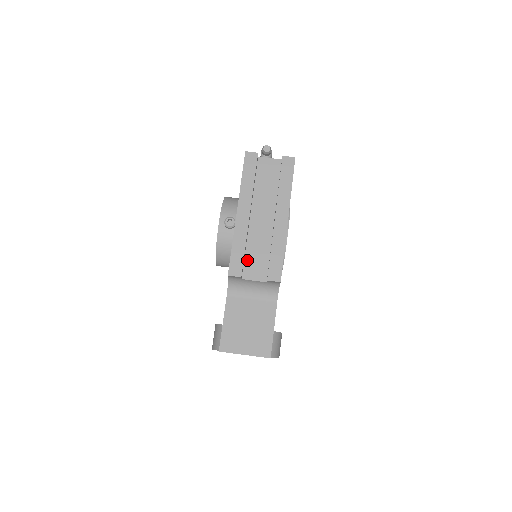
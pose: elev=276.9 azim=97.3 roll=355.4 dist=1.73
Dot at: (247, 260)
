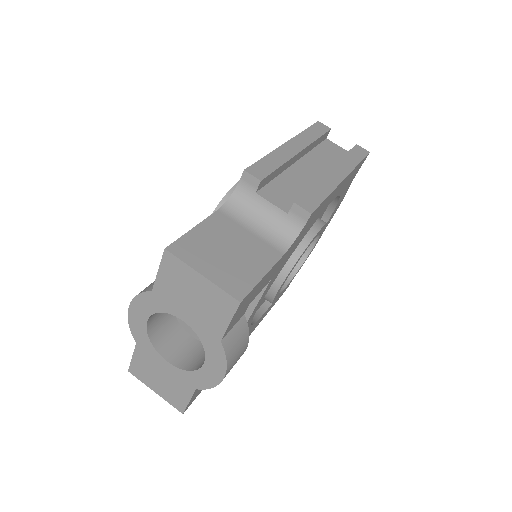
Dot at: (273, 184)
